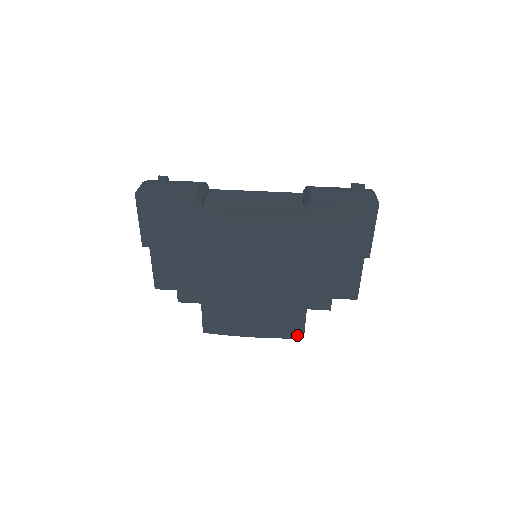
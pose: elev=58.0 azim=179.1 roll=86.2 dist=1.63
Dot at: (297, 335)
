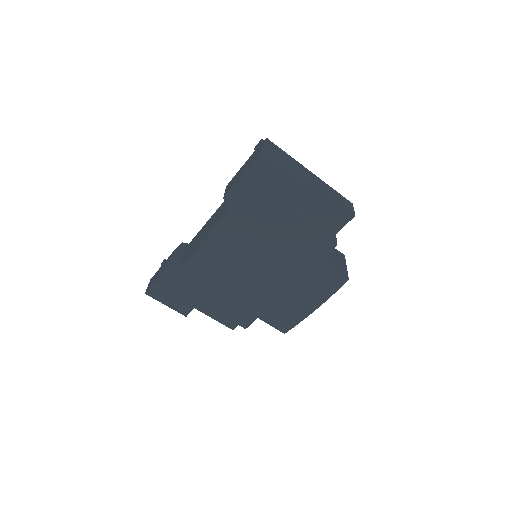
Dot at: (341, 281)
